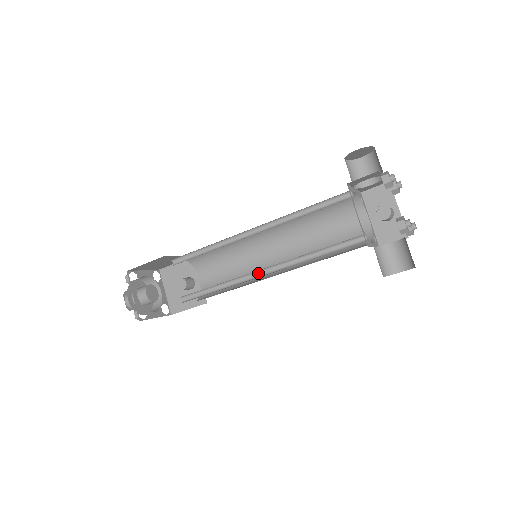
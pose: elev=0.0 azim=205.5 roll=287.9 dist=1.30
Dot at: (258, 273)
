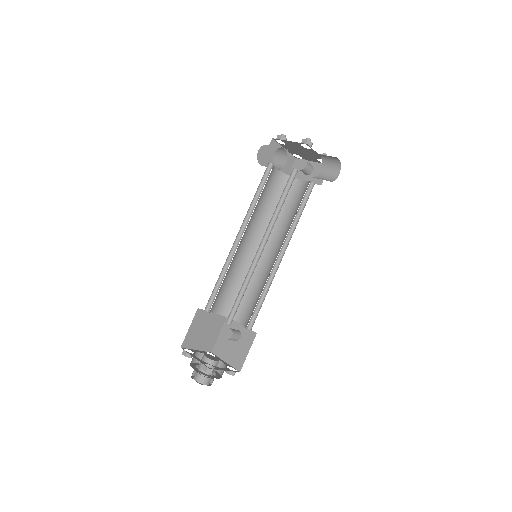
Dot at: (260, 253)
